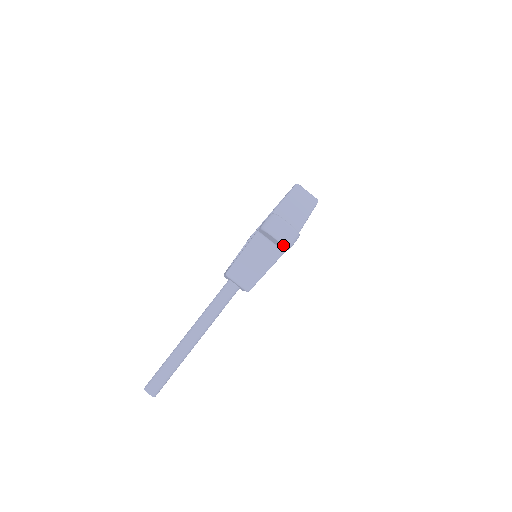
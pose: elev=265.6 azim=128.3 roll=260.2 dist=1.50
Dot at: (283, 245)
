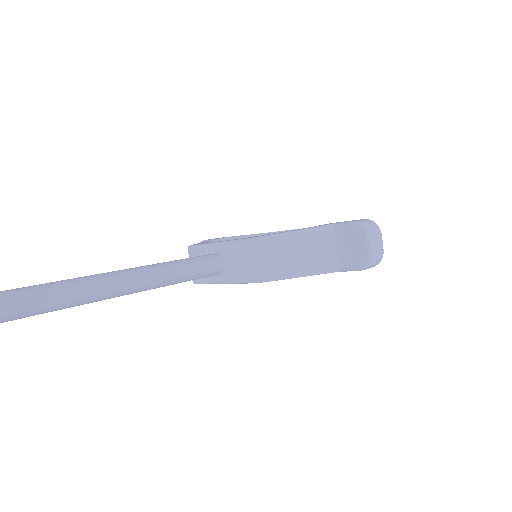
Dot at: (368, 259)
